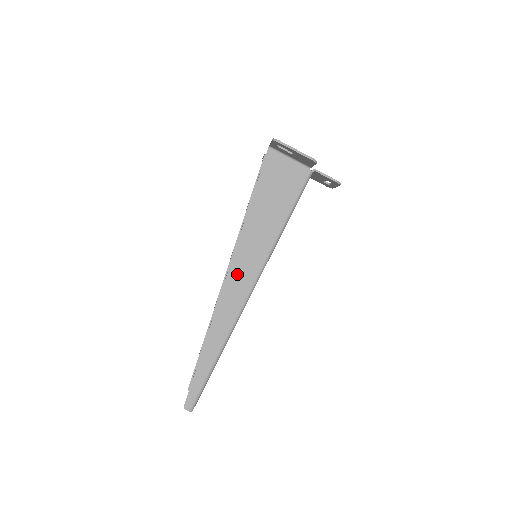
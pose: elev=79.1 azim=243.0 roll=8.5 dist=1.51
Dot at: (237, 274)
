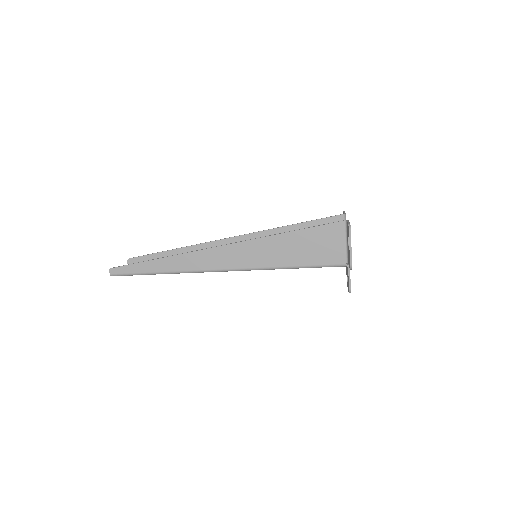
Dot at: (231, 252)
